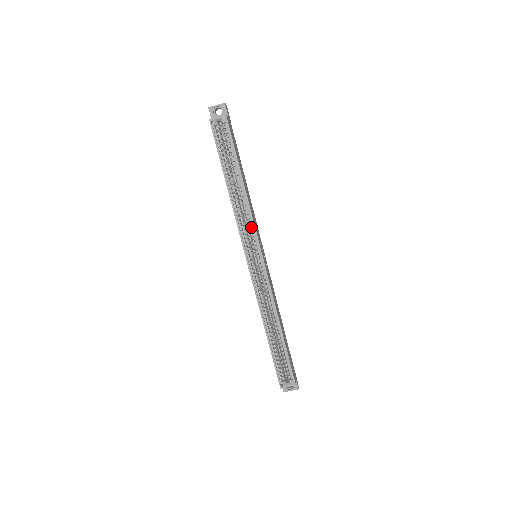
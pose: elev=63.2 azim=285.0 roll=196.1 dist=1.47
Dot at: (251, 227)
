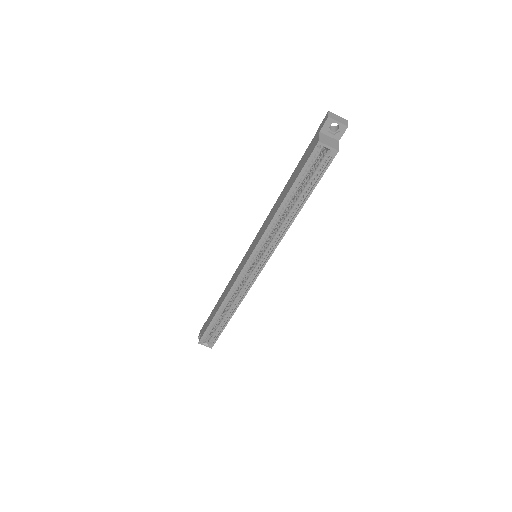
Dot at: occluded
